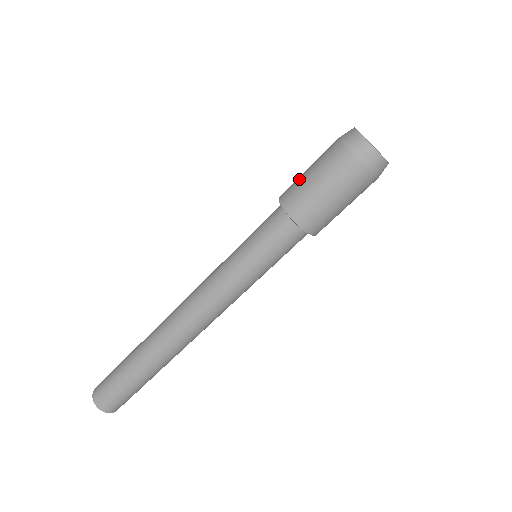
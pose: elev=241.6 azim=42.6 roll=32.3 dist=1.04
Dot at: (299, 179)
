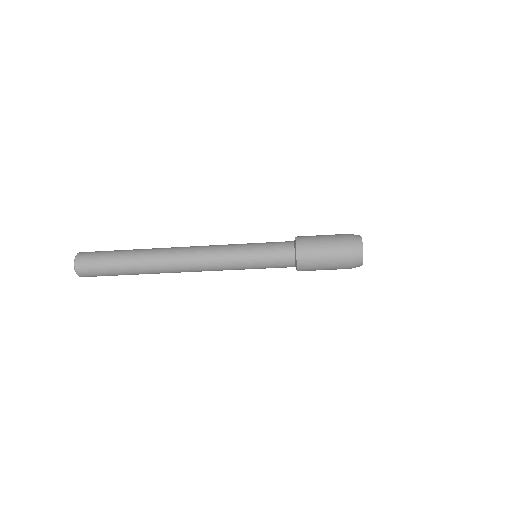
Dot at: (314, 236)
